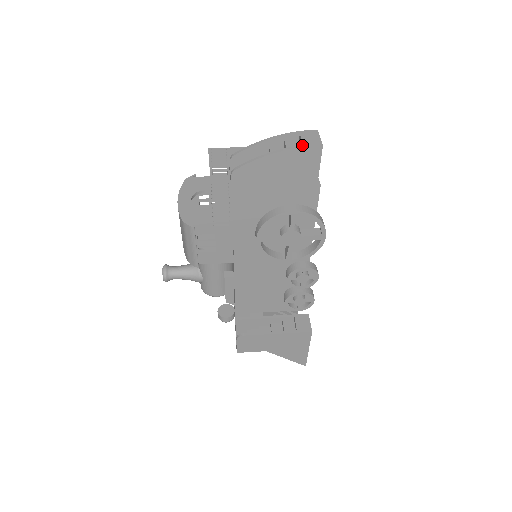
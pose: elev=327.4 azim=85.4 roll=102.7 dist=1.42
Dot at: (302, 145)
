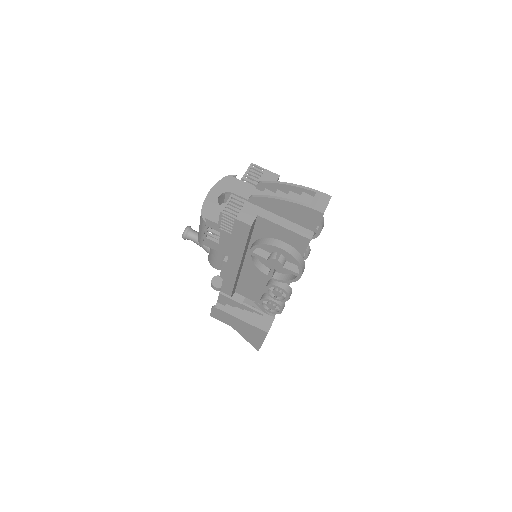
Dot at: (309, 205)
